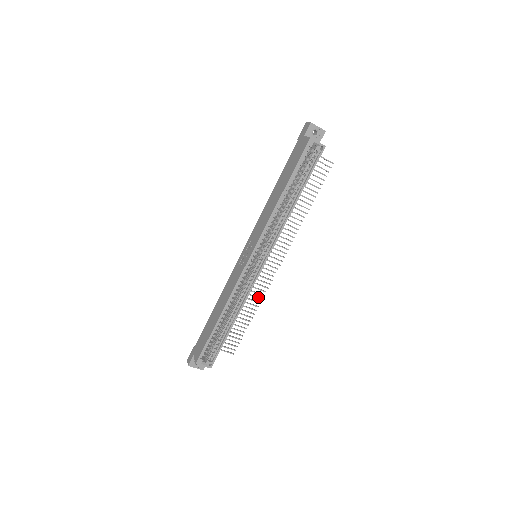
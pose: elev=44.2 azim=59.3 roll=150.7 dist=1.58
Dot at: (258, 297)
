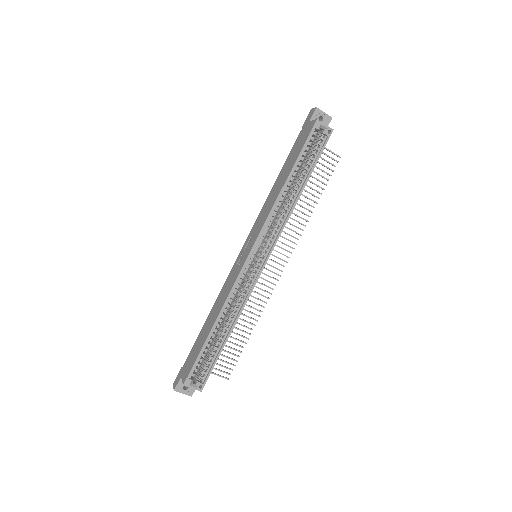
Dot at: (257, 309)
